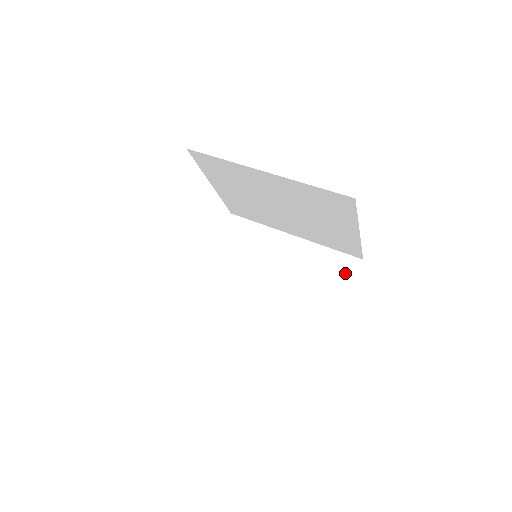
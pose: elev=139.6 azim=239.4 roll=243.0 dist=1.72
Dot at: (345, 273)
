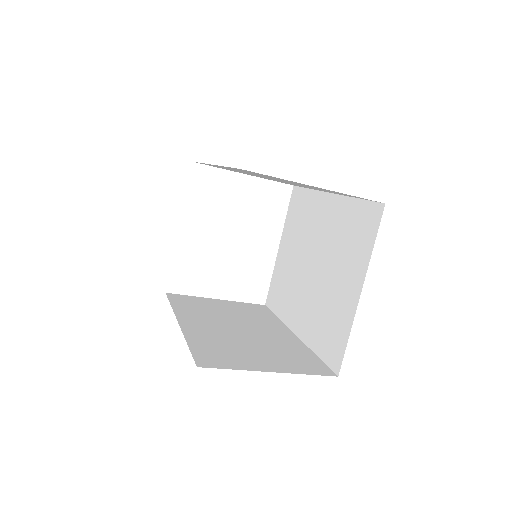
Dot at: (308, 367)
